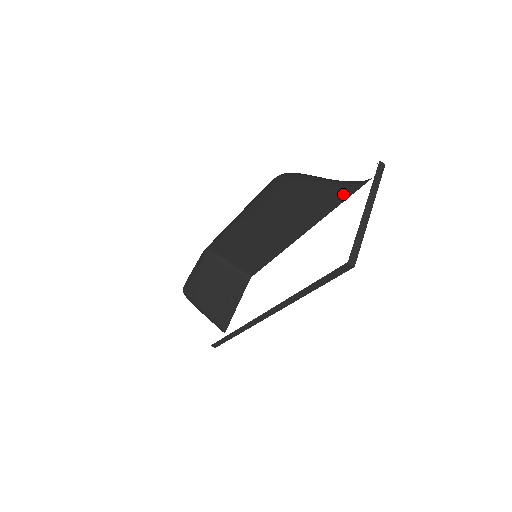
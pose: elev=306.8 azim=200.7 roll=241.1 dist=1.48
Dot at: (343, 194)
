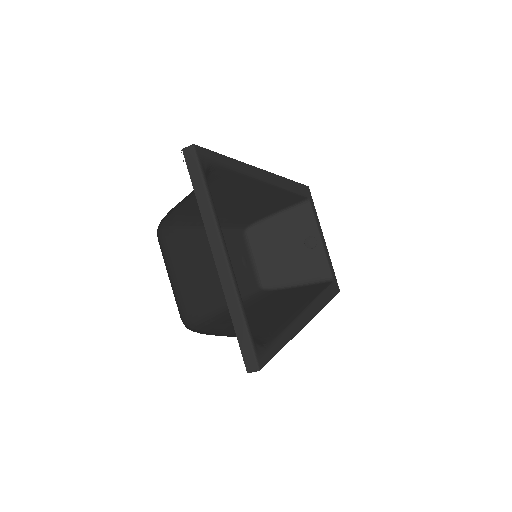
Dot at: (224, 175)
